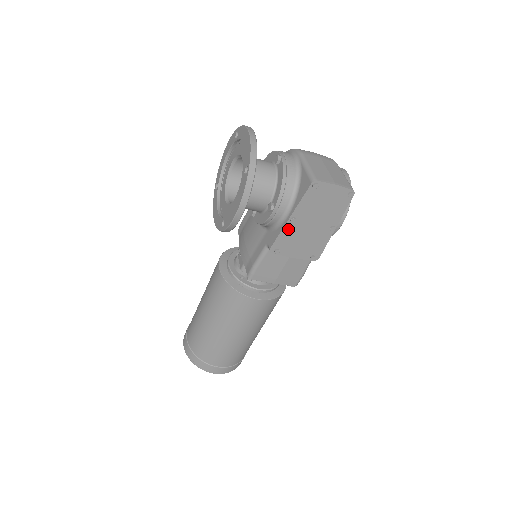
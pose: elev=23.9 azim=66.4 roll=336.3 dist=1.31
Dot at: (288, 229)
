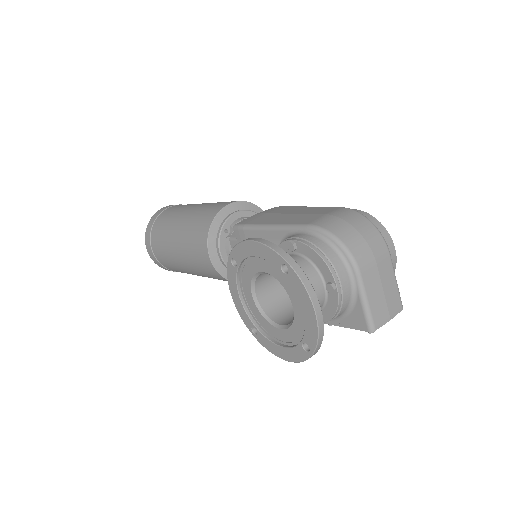
Dot at: occluded
